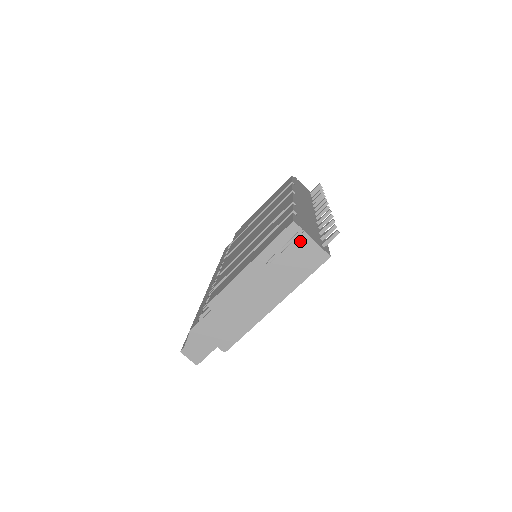
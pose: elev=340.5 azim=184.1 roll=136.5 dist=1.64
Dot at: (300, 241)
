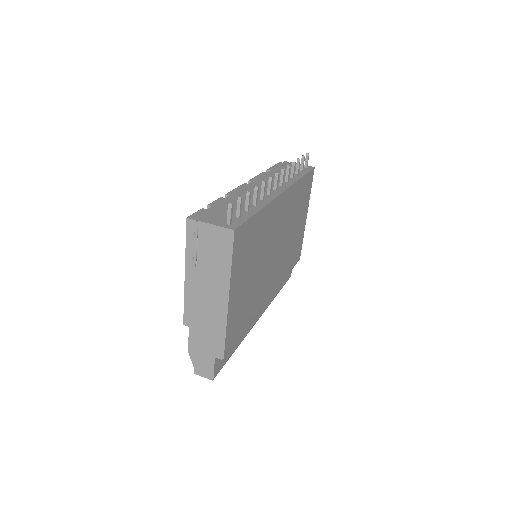
Dot at: (203, 232)
